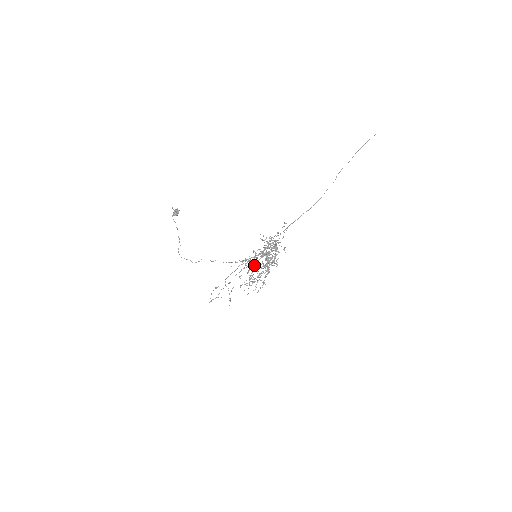
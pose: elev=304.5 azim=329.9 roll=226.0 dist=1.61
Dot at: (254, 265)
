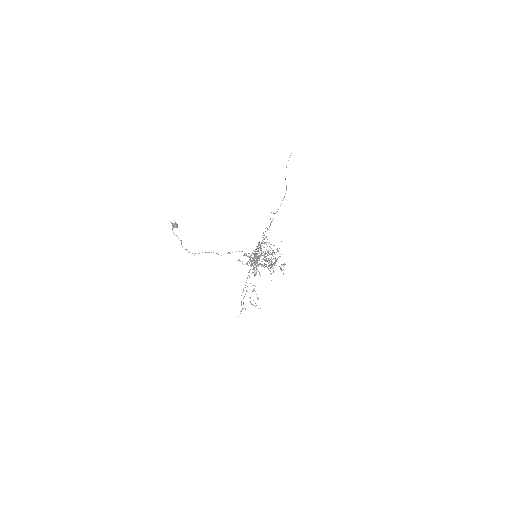
Dot at: occluded
